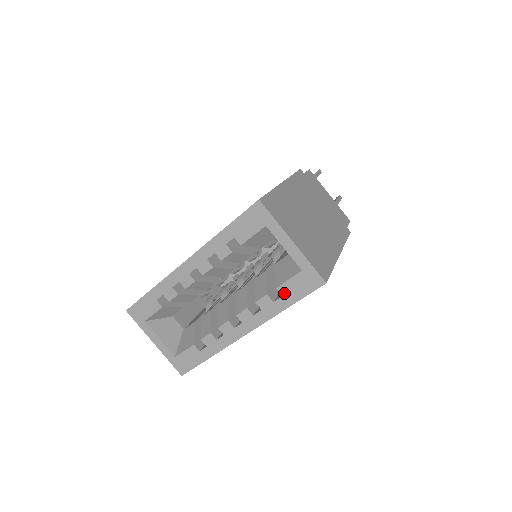
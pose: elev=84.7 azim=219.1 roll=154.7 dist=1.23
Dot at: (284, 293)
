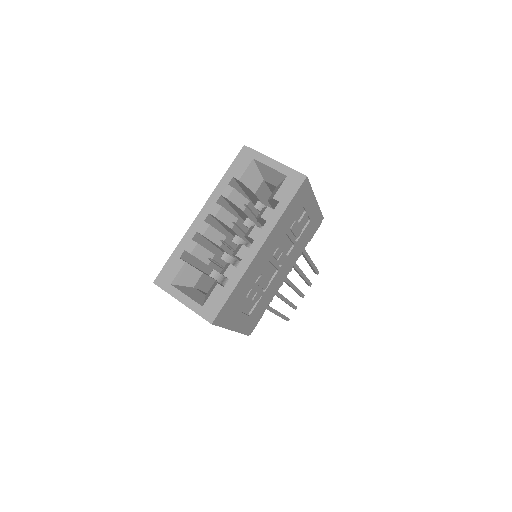
Dot at: (280, 199)
